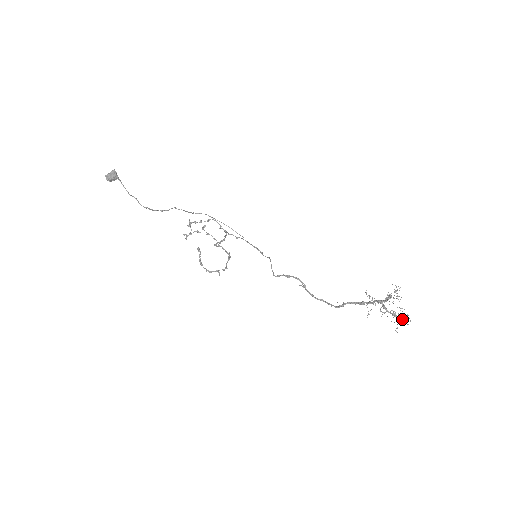
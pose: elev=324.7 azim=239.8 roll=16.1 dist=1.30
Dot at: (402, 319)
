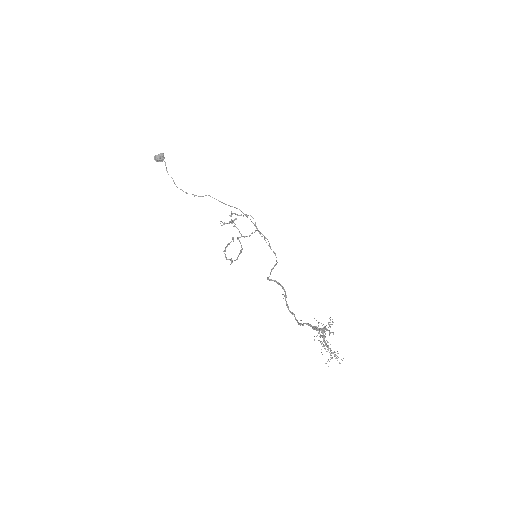
Dot at: occluded
